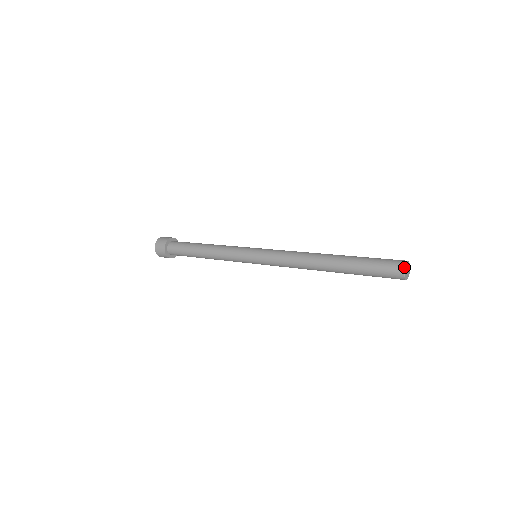
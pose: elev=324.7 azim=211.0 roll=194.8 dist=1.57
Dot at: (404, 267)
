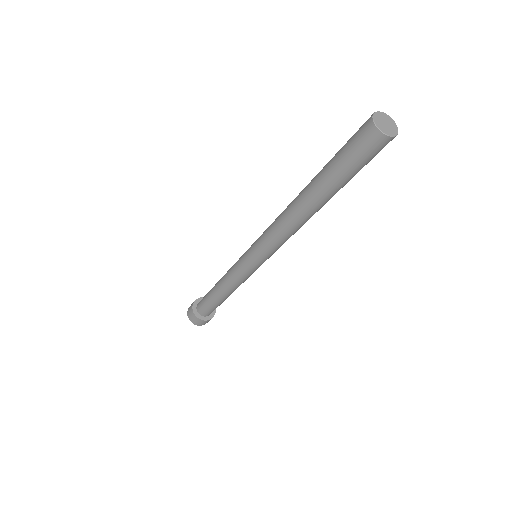
Dot at: (372, 115)
